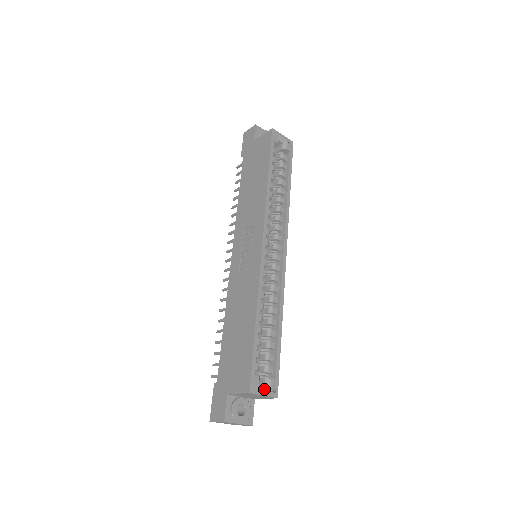
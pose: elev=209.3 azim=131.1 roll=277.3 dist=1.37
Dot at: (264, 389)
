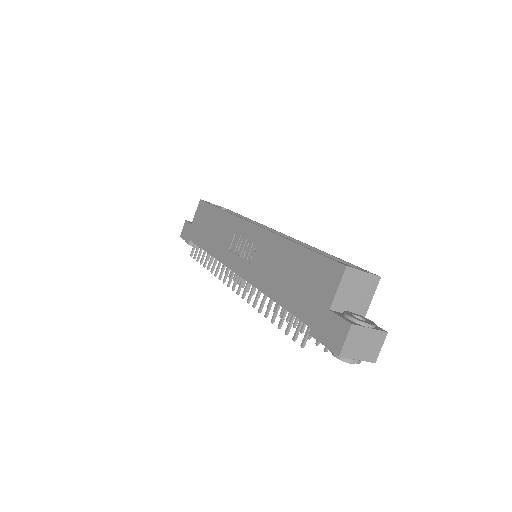
Dot at: occluded
